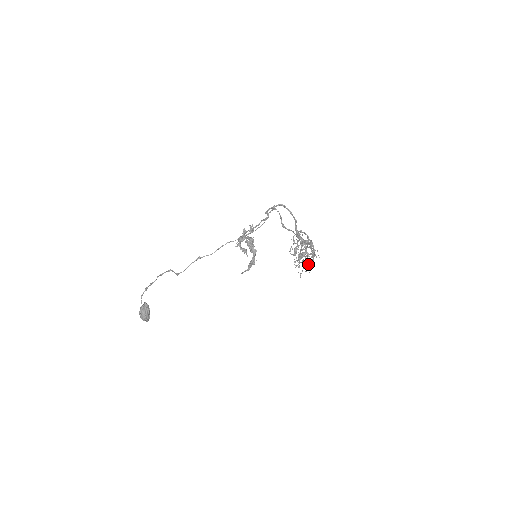
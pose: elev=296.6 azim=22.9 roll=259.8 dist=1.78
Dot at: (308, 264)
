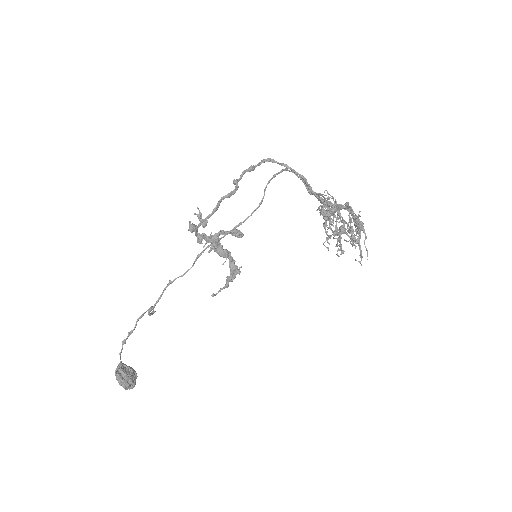
Dot at: occluded
